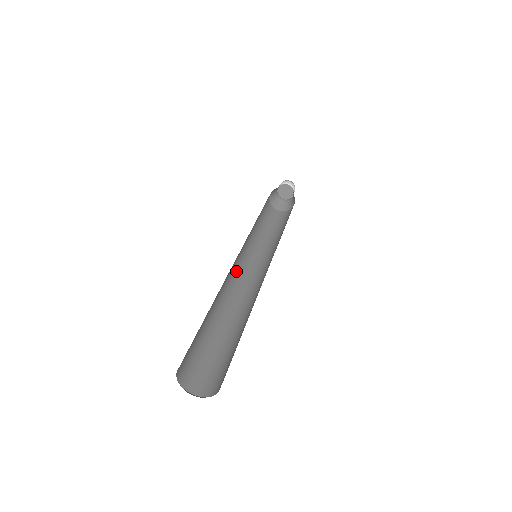
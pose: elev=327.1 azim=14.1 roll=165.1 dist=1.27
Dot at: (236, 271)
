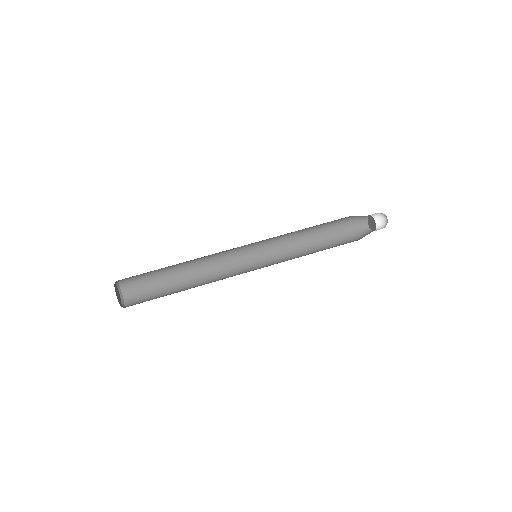
Dot at: (238, 262)
